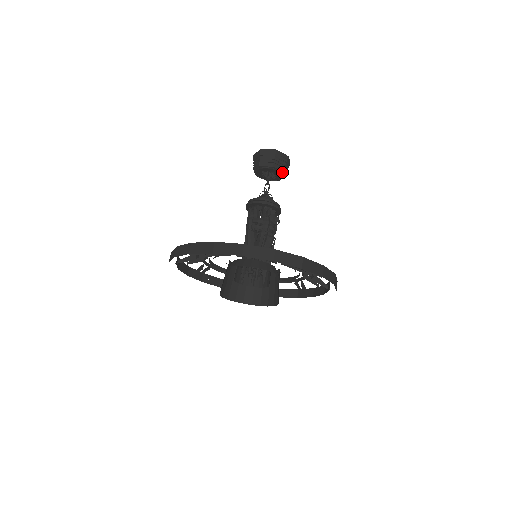
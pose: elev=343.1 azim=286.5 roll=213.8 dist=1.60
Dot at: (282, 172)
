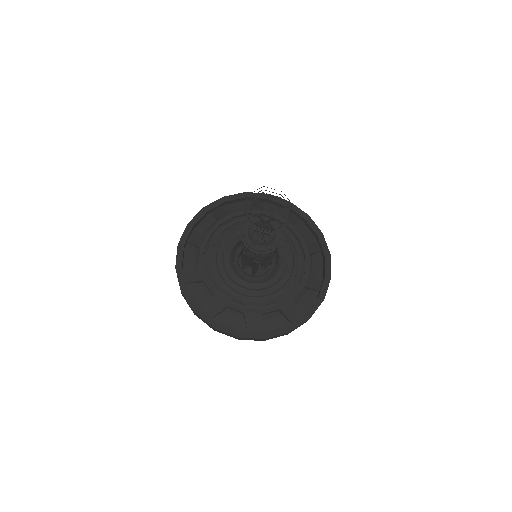
Dot at: occluded
